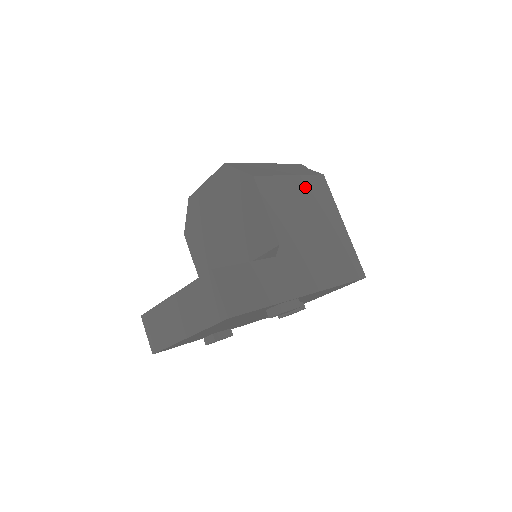
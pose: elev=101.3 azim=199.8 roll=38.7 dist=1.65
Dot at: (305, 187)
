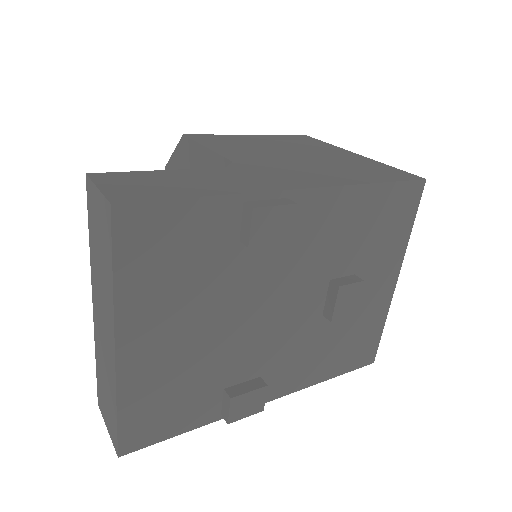
Dot at: (274, 139)
